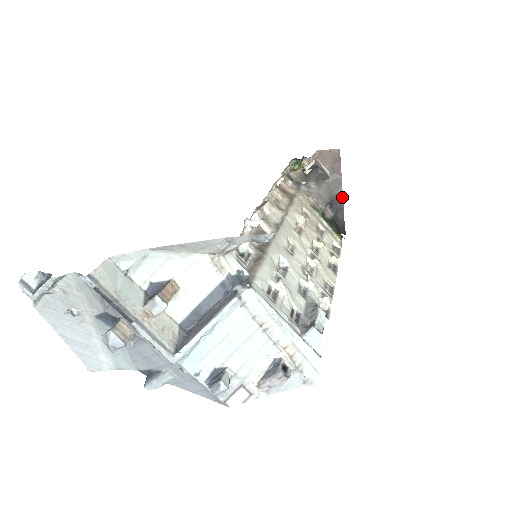
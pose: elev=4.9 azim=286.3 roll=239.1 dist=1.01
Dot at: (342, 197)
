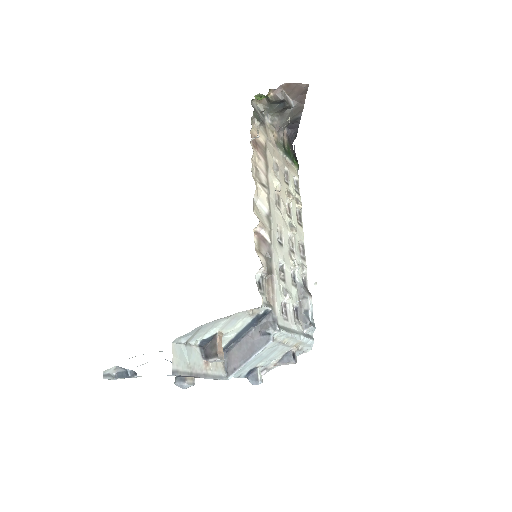
Dot at: (300, 119)
